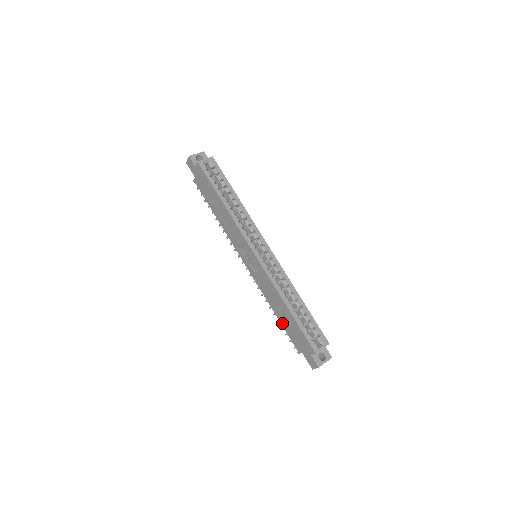
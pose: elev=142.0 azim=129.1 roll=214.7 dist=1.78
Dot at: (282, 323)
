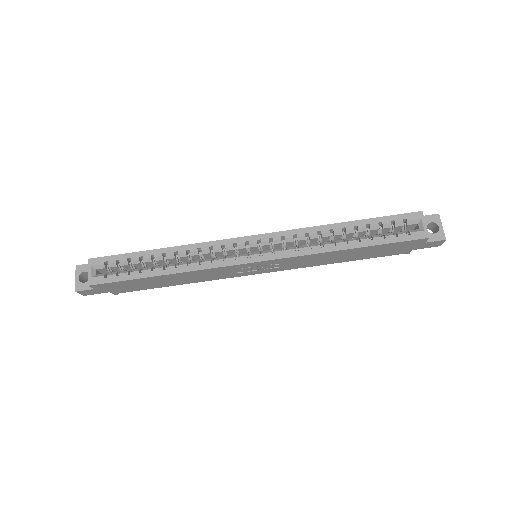
Dot at: (361, 259)
